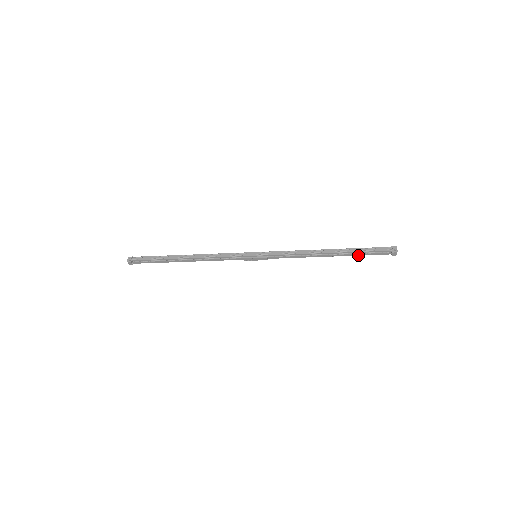
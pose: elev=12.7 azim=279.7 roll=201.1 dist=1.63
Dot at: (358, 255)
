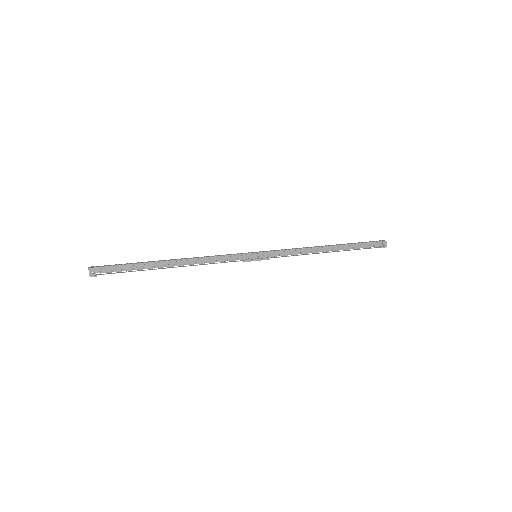
Dot at: (353, 249)
